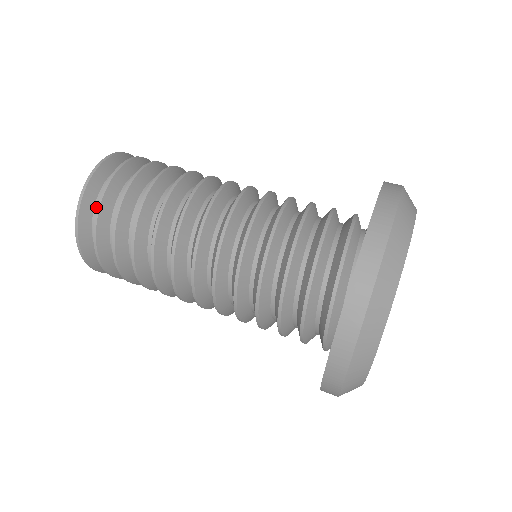
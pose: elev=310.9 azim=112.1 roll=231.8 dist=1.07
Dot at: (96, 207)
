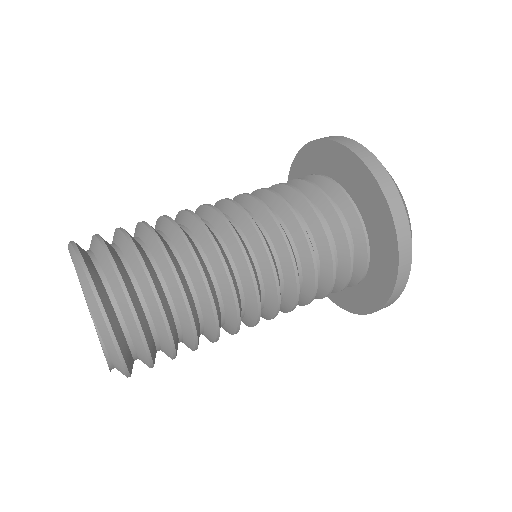
Dot at: (92, 256)
